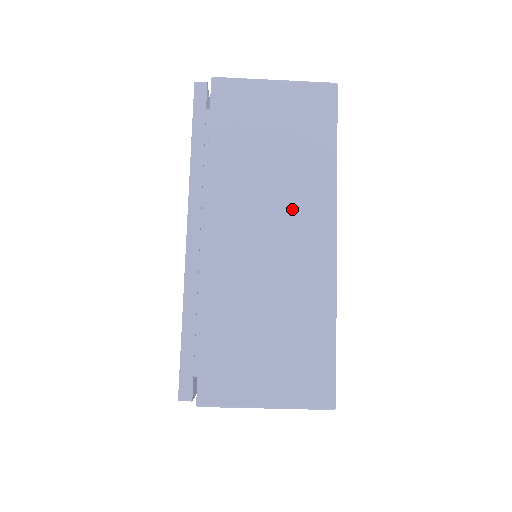
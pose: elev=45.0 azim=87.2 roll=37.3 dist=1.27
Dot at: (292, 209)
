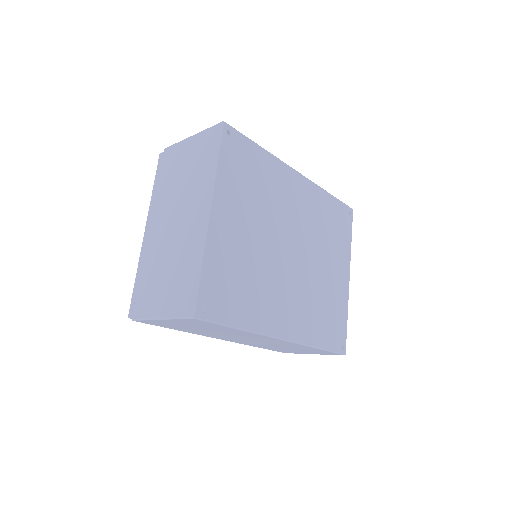
Dot at: (247, 337)
